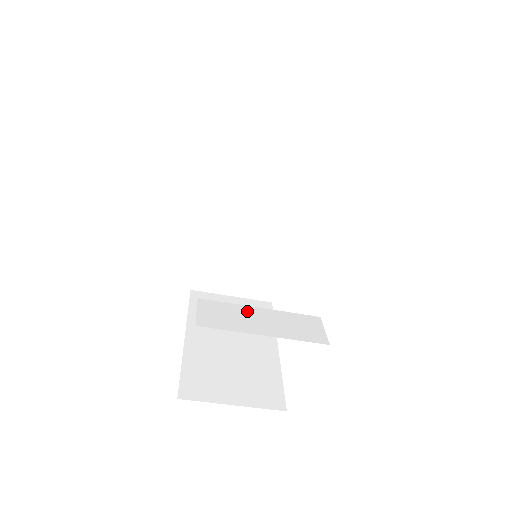
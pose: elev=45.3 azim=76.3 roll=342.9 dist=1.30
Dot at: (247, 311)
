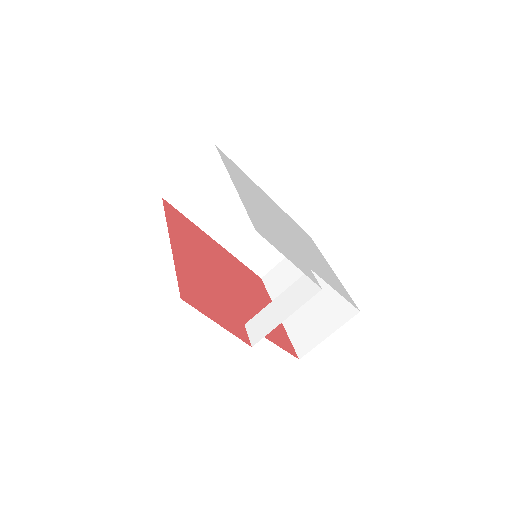
Dot at: (271, 308)
